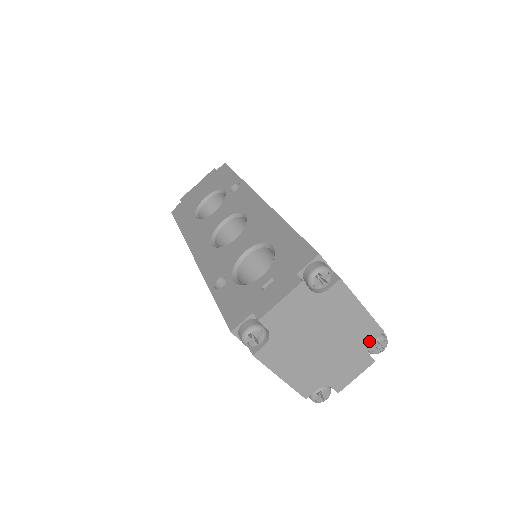
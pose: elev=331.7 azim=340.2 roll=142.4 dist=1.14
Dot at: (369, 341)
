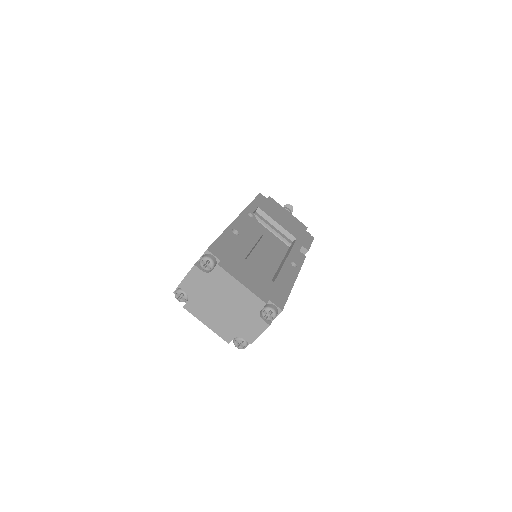
Dot at: (258, 309)
